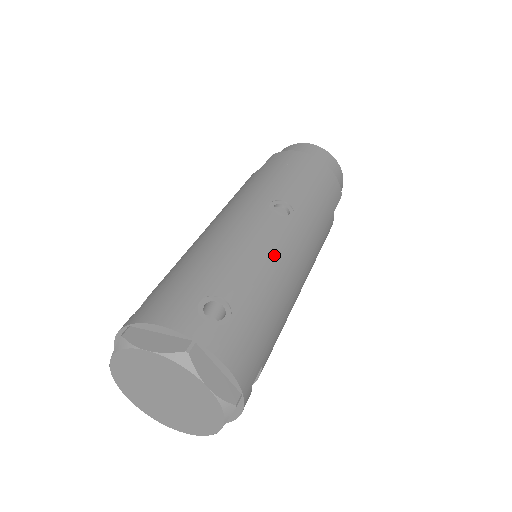
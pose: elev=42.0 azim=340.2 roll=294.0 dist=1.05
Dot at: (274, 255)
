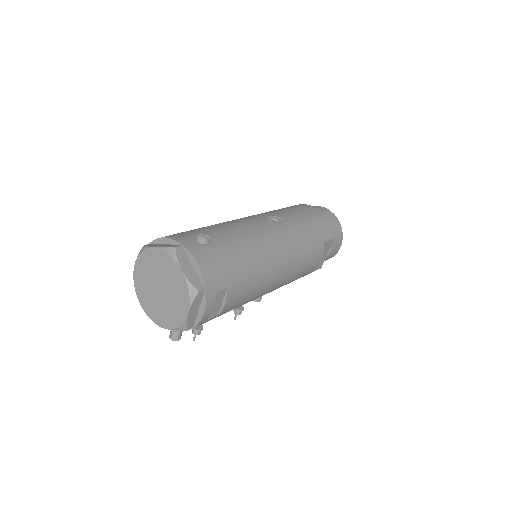
Dot at: (257, 235)
